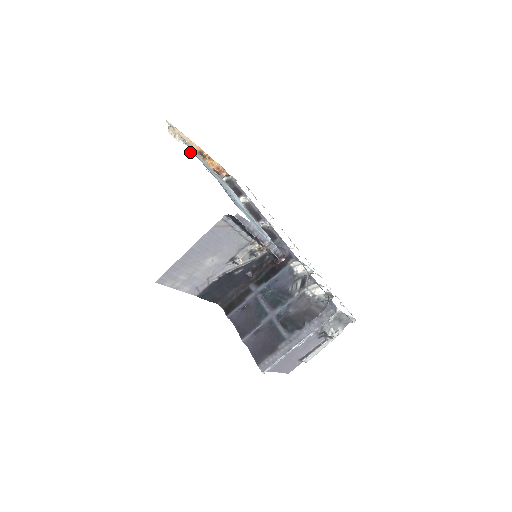
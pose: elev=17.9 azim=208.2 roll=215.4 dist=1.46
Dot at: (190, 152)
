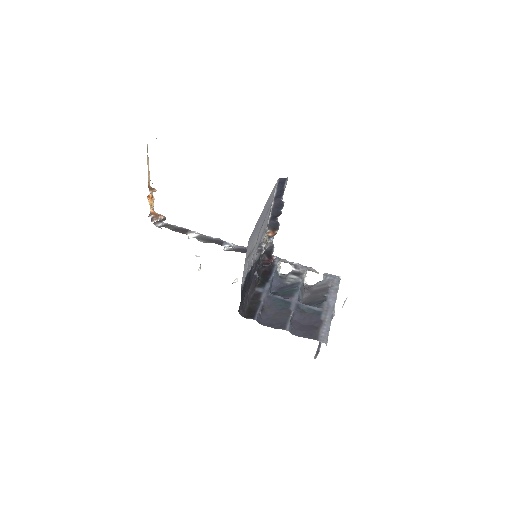
Dot at: (150, 180)
